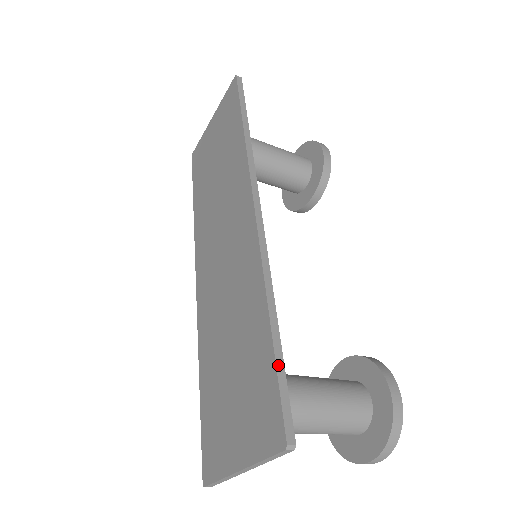
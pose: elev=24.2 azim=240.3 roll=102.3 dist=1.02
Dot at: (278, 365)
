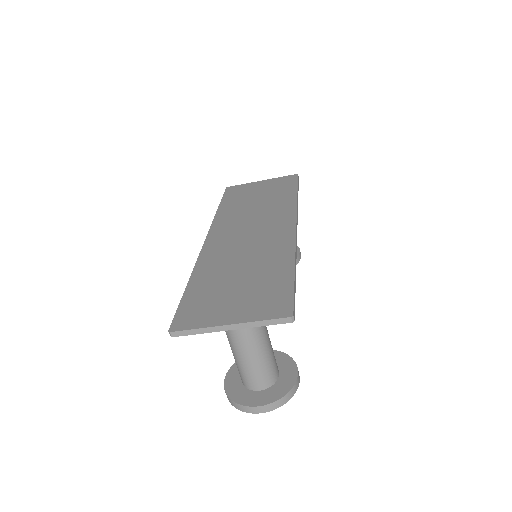
Dot at: (295, 286)
